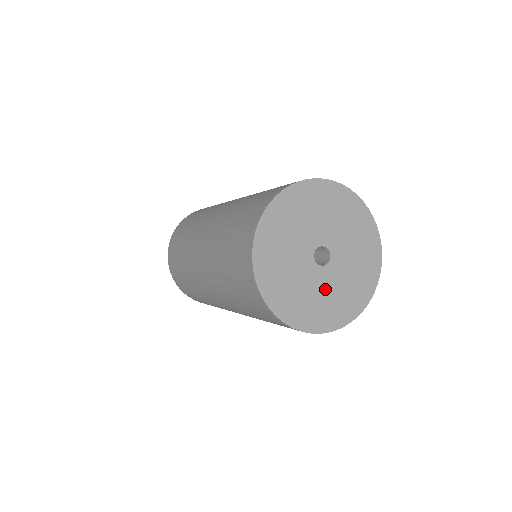
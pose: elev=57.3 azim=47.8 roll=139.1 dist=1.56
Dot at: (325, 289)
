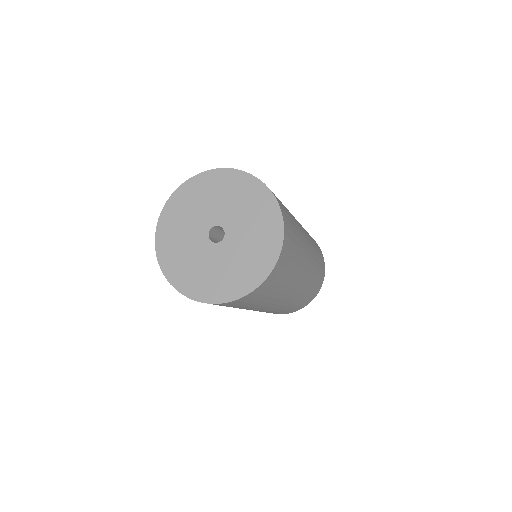
Dot at: (200, 259)
